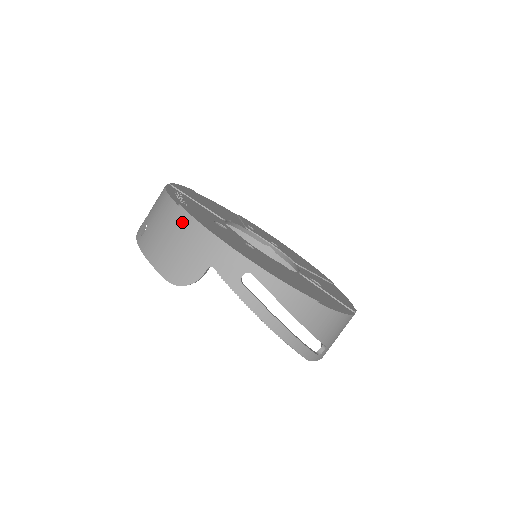
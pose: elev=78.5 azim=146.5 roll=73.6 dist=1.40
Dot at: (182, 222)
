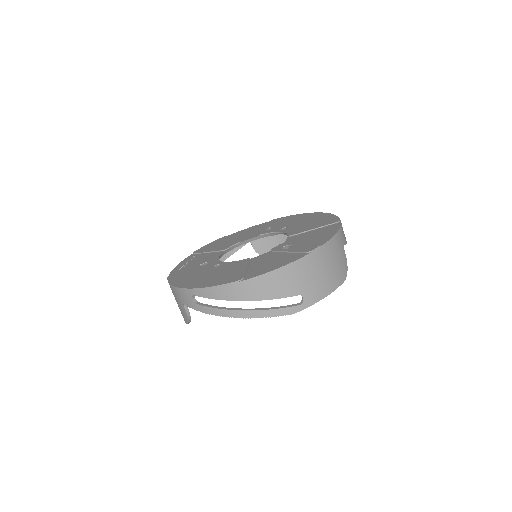
Dot at: occluded
